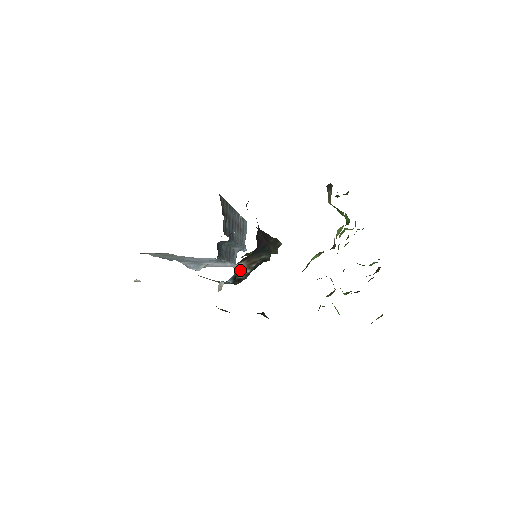
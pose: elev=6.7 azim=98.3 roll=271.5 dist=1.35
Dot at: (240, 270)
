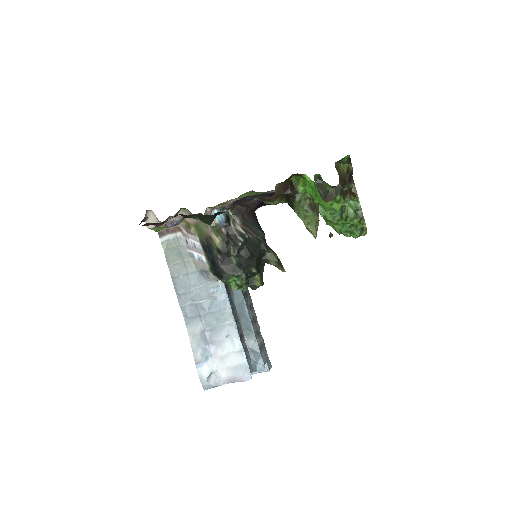
Dot at: (234, 221)
